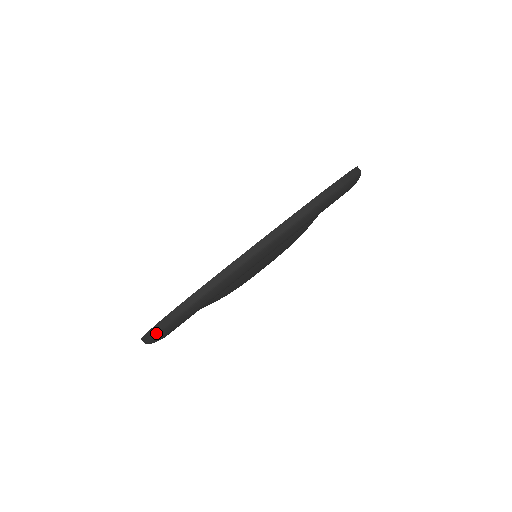
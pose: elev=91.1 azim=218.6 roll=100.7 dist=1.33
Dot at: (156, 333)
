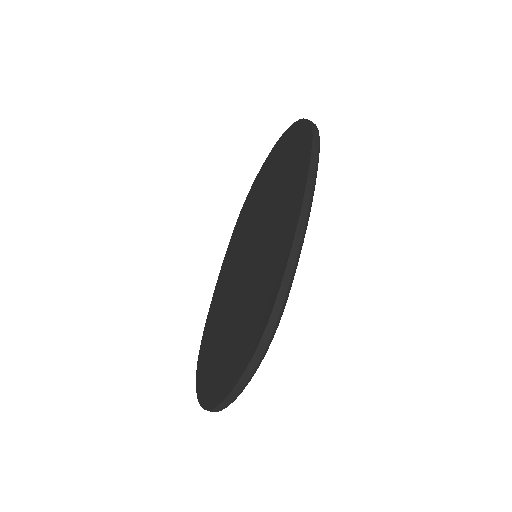
Dot at: (244, 386)
